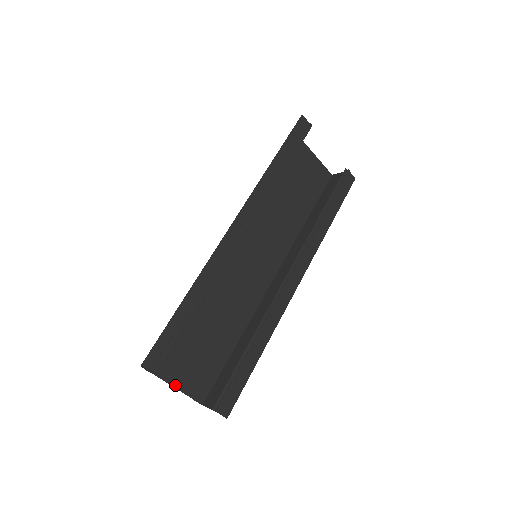
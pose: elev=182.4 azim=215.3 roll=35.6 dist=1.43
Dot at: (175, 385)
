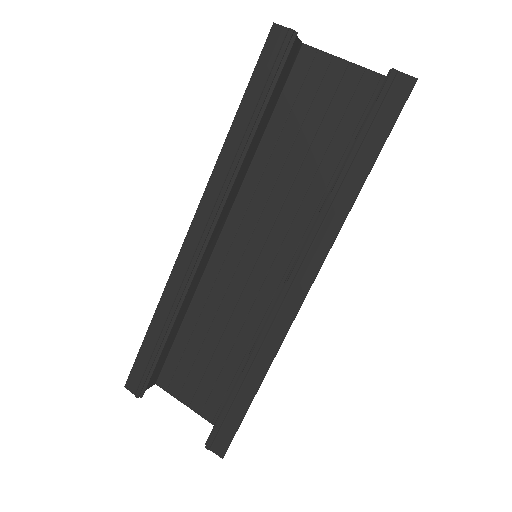
Dot at: (189, 405)
